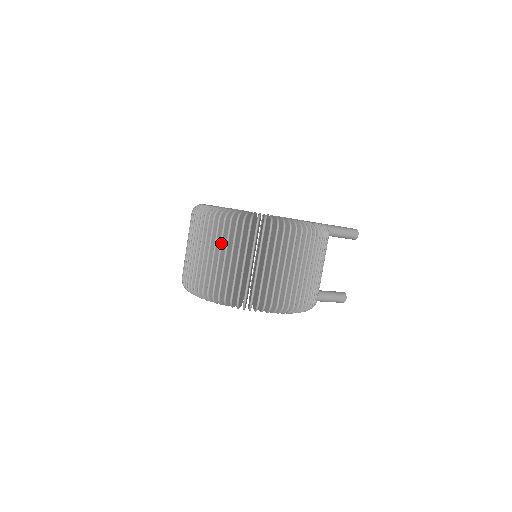
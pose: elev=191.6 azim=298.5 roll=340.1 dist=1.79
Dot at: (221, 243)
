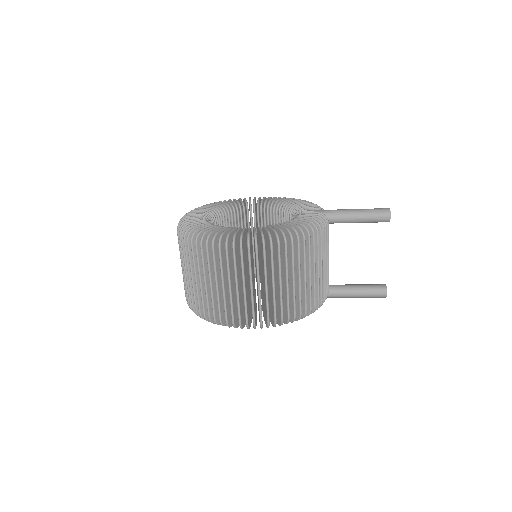
Dot at: (184, 260)
